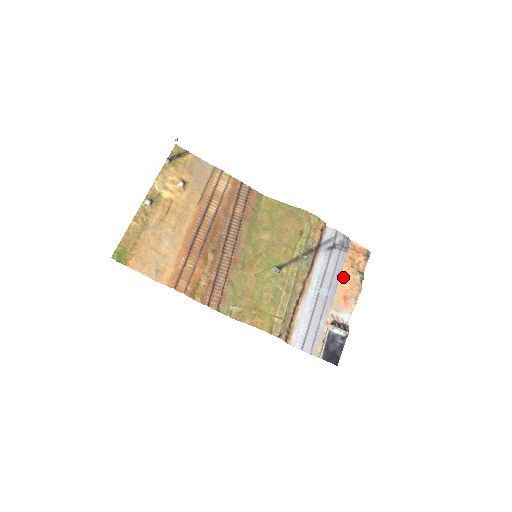
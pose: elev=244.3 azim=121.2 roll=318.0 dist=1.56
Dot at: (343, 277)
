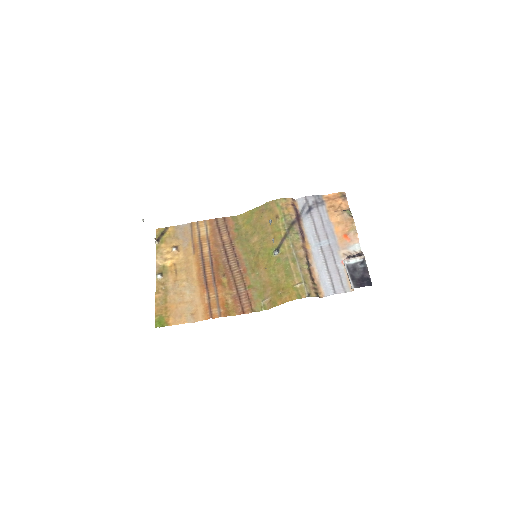
Dot at: (334, 223)
